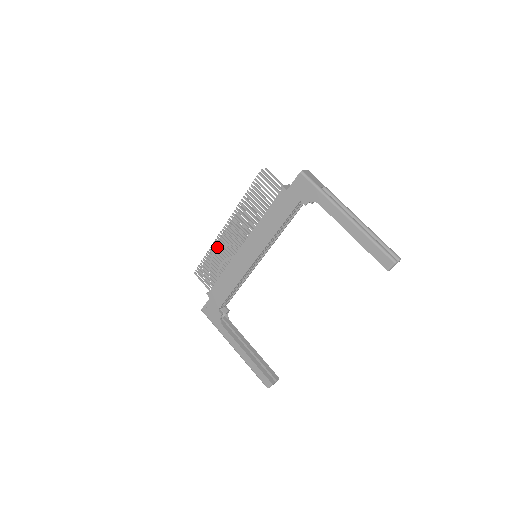
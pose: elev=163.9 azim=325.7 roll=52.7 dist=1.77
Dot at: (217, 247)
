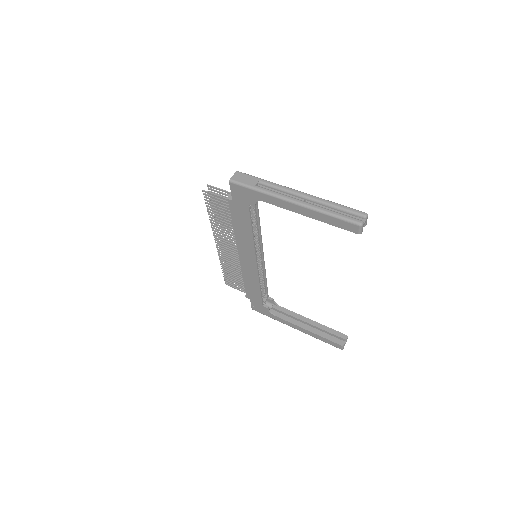
Dot at: occluded
